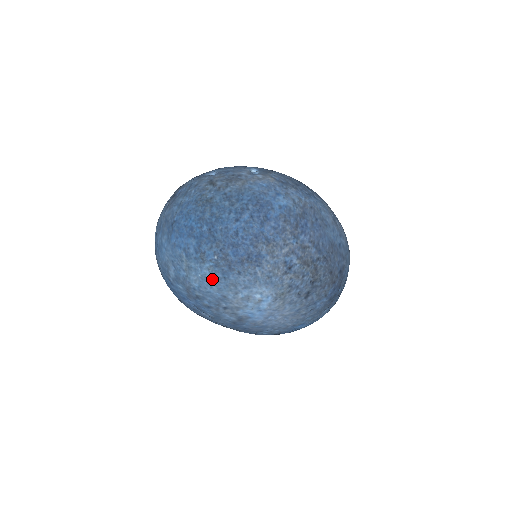
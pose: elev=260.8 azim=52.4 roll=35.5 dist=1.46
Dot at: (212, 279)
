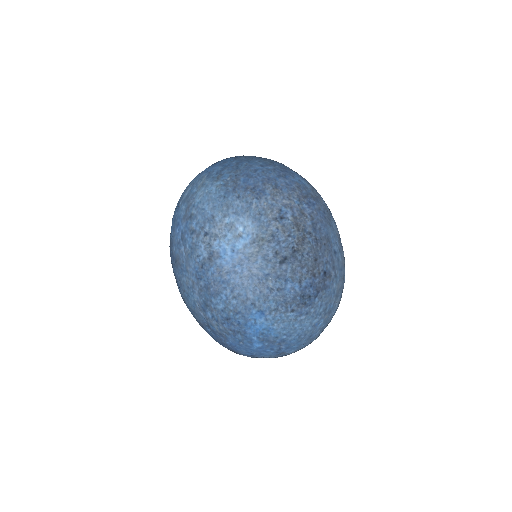
Dot at: (214, 196)
